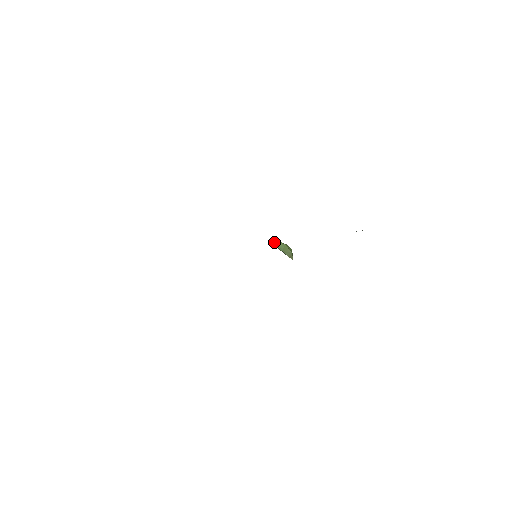
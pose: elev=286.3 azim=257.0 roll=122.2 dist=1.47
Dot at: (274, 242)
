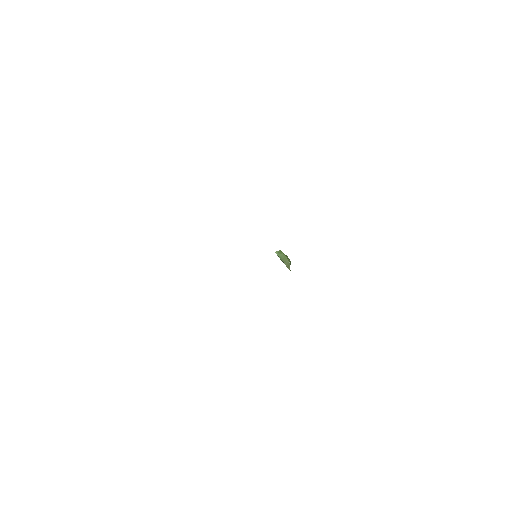
Dot at: (277, 251)
